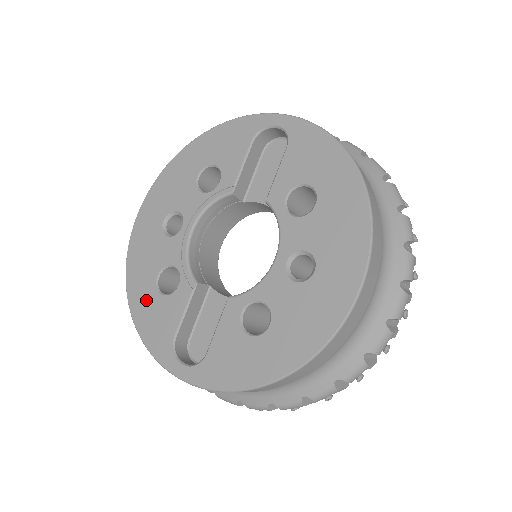
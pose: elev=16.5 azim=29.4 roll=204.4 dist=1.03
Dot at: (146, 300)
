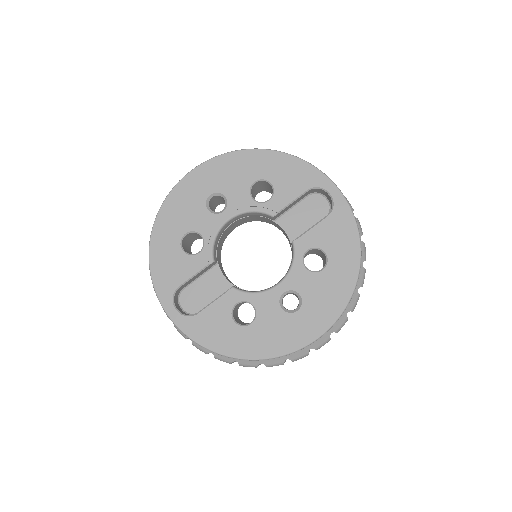
Dot at: (167, 245)
